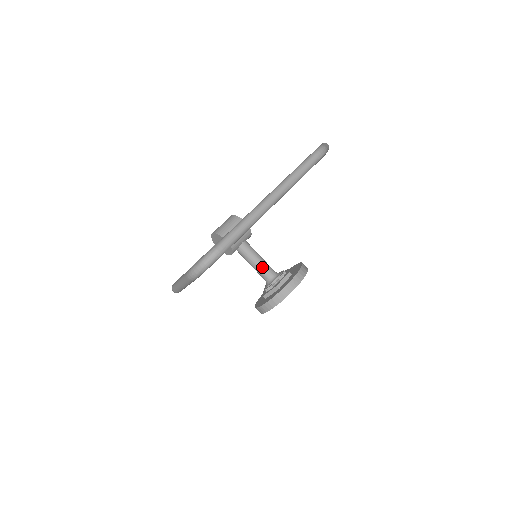
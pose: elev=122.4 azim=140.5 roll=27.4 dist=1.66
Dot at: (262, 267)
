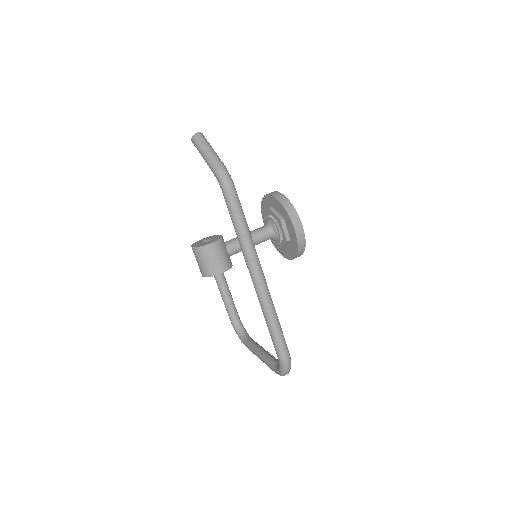
Dot at: (258, 241)
